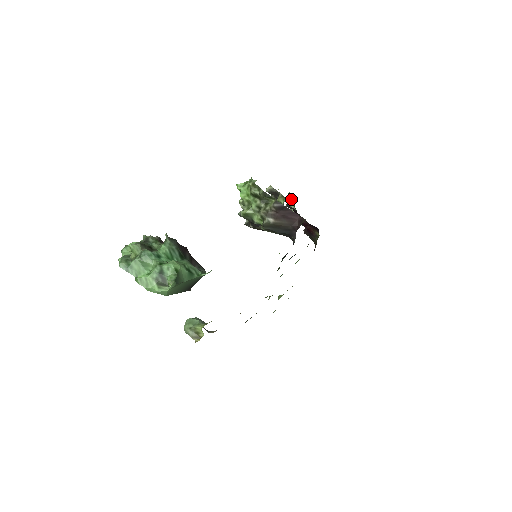
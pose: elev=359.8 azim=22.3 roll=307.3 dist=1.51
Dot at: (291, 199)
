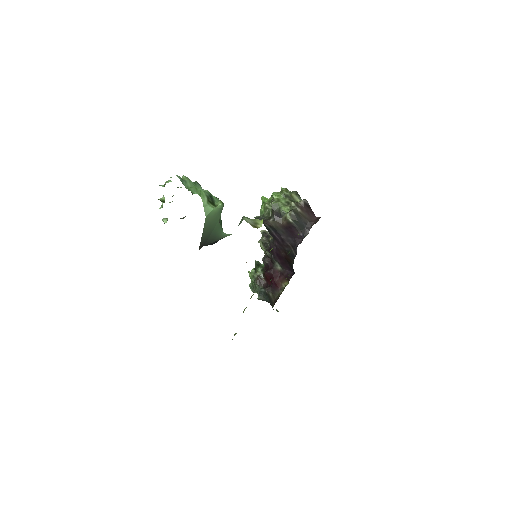
Dot at: (259, 265)
